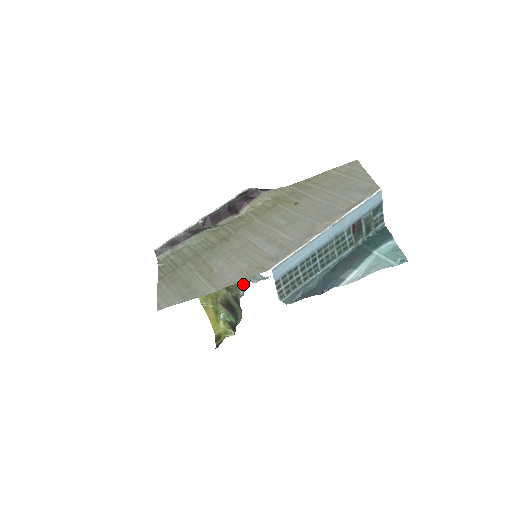
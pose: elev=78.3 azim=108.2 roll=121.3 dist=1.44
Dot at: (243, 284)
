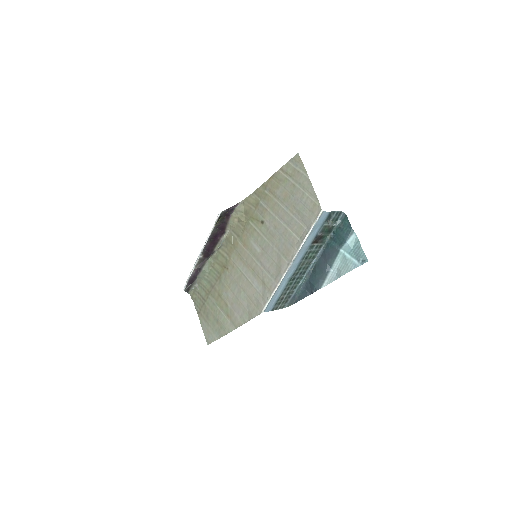
Dot at: occluded
